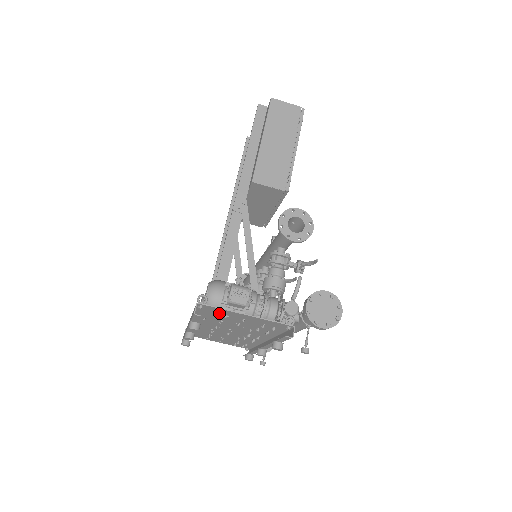
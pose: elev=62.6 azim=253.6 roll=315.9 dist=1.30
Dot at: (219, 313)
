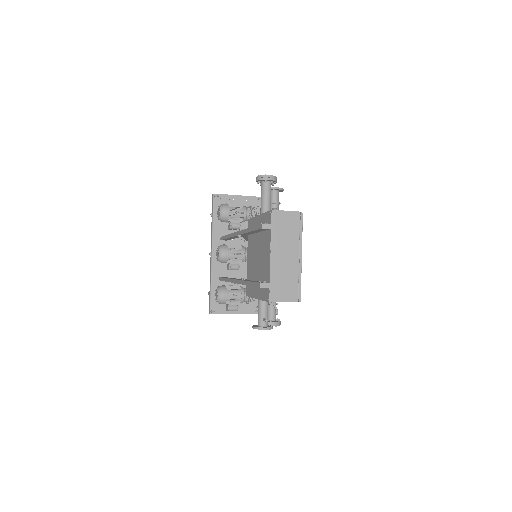
Dot at: occluded
